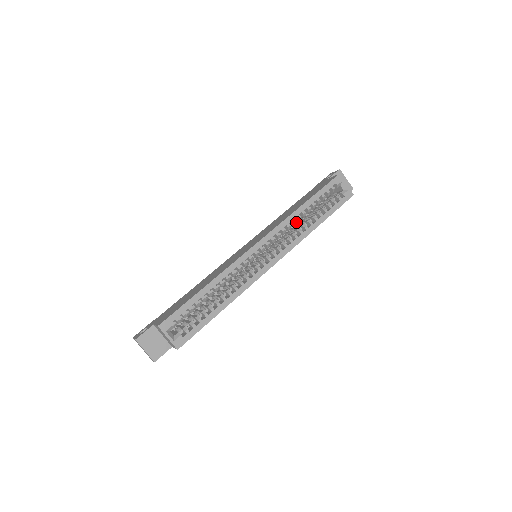
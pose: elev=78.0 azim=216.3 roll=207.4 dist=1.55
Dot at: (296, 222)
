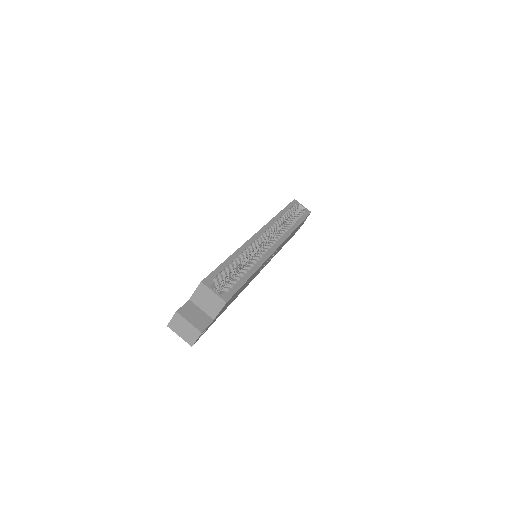
Dot at: occluded
